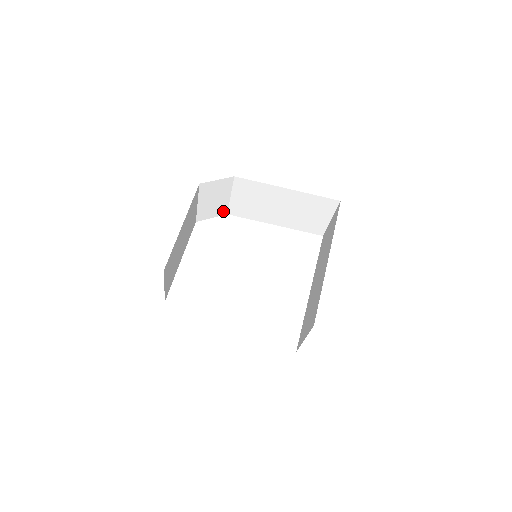
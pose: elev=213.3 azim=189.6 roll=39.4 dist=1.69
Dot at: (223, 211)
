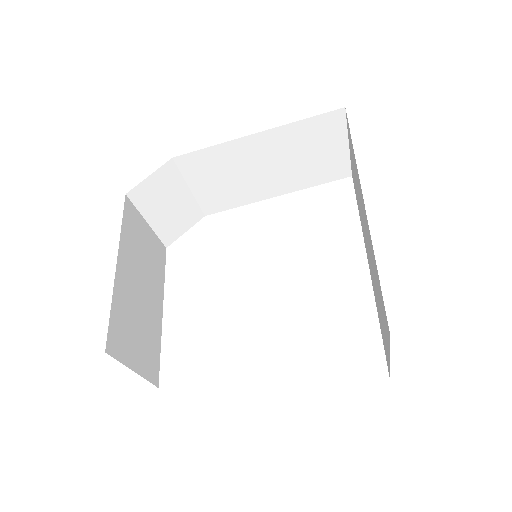
Dot at: (195, 215)
